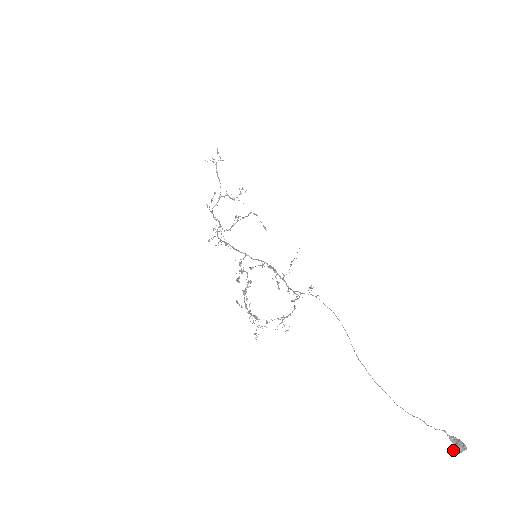
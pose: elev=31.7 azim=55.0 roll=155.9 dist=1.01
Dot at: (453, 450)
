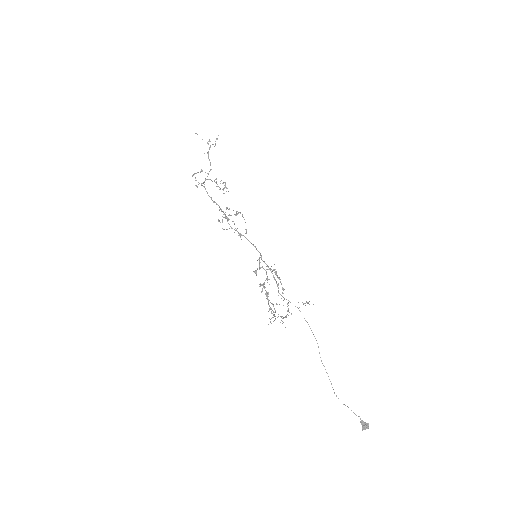
Dot at: (362, 428)
